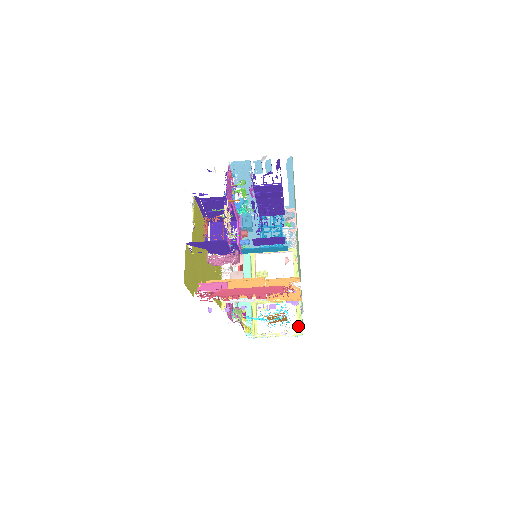
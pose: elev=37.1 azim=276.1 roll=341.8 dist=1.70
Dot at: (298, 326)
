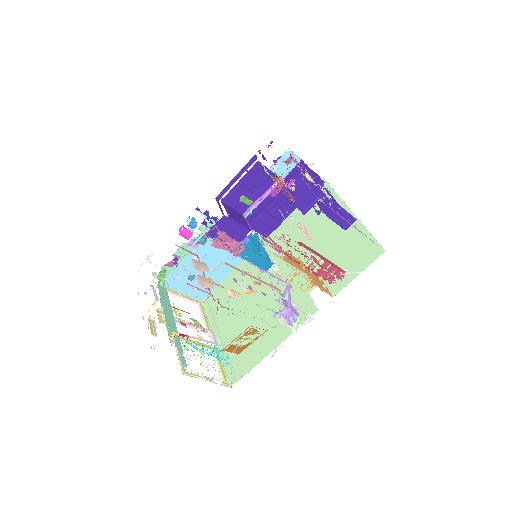
Dot at: (224, 376)
